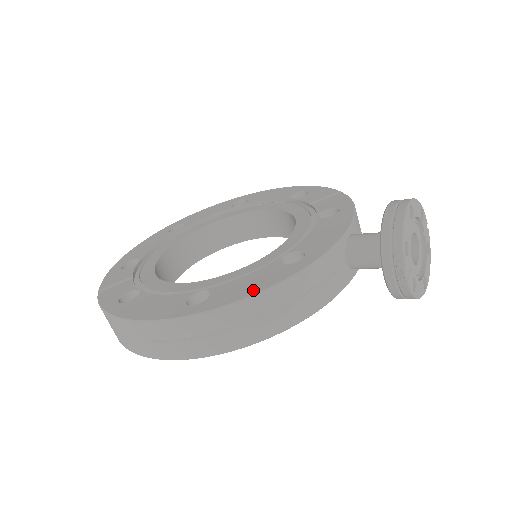
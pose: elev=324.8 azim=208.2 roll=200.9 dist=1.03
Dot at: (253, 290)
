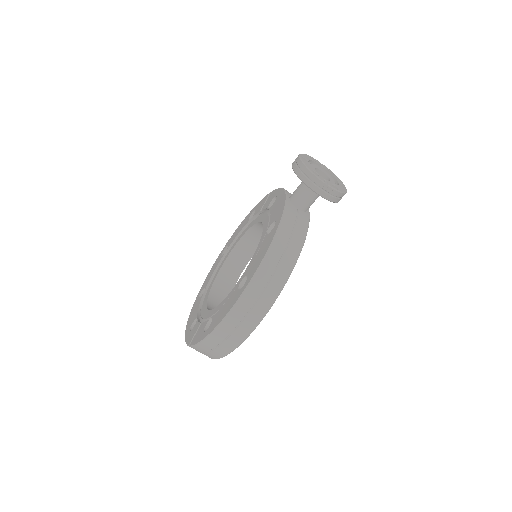
Dot at: (265, 252)
